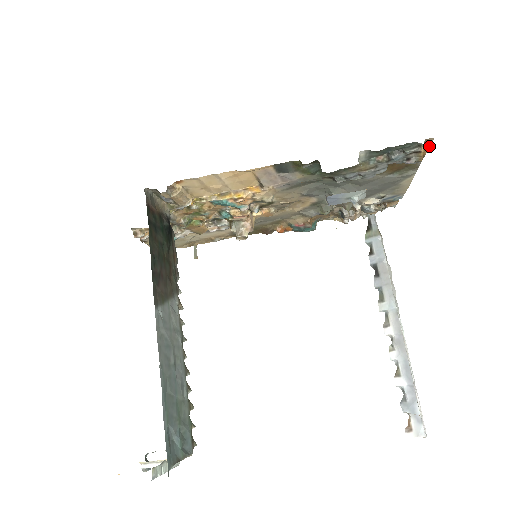
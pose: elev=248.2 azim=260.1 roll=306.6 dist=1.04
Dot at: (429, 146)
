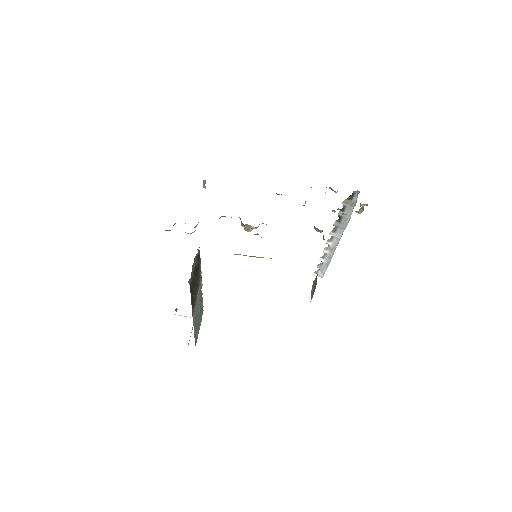
Dot at: occluded
